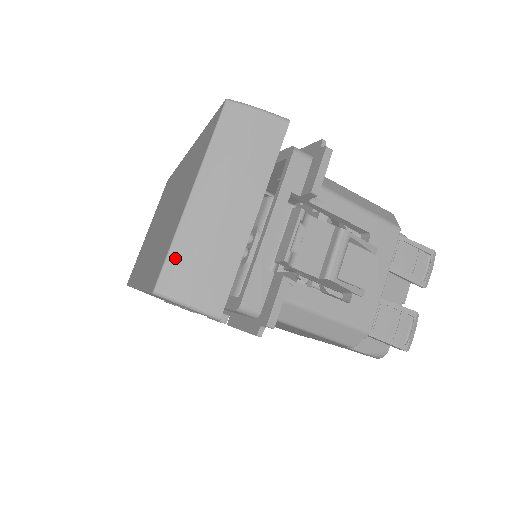
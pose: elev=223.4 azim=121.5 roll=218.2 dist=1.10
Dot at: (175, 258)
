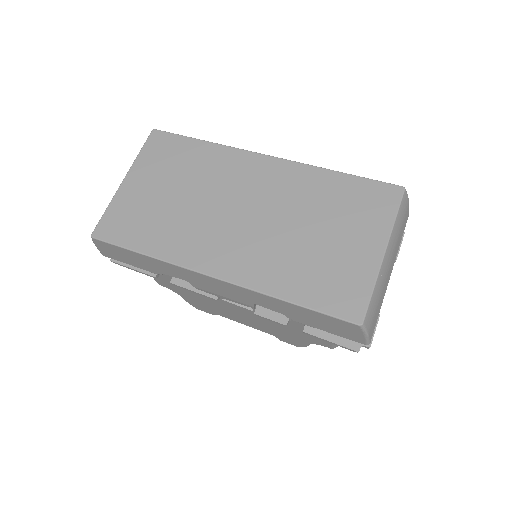
Dot at: (373, 301)
